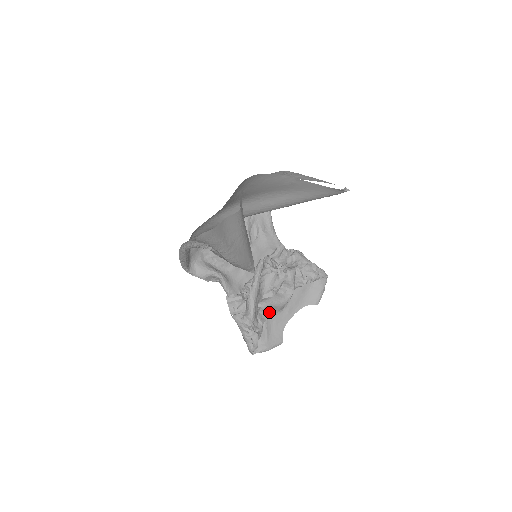
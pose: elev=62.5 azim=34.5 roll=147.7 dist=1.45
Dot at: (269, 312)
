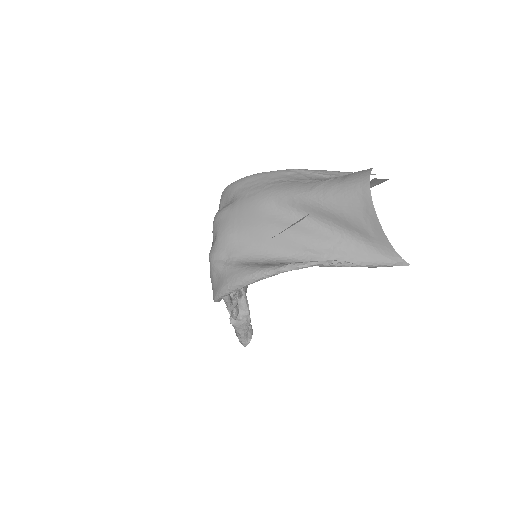
Dot at: occluded
